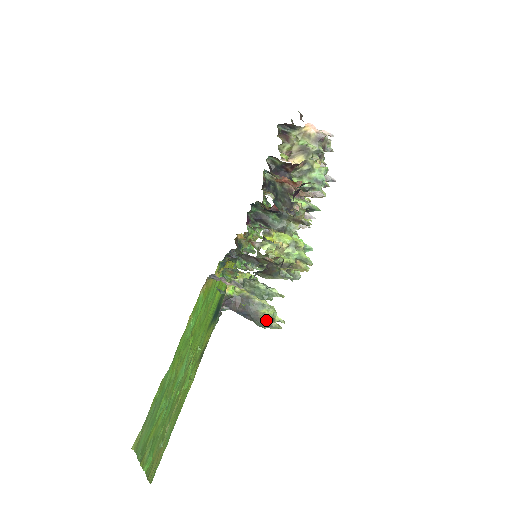
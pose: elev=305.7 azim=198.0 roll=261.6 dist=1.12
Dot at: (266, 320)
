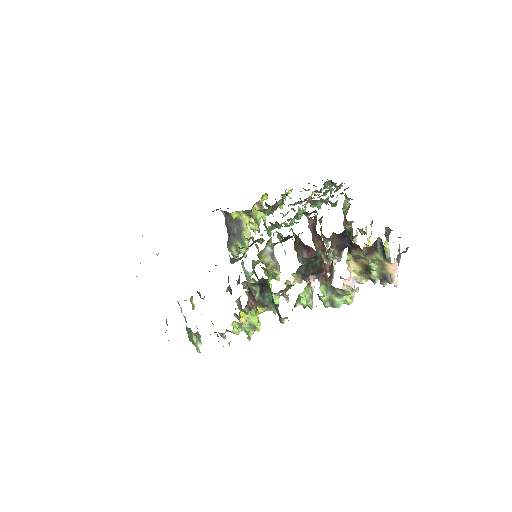
Dot at: (234, 250)
